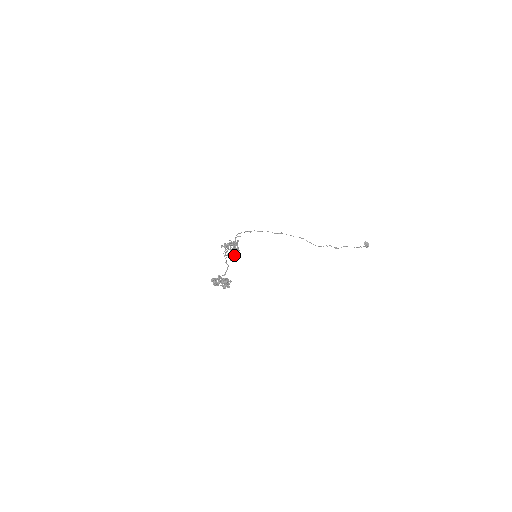
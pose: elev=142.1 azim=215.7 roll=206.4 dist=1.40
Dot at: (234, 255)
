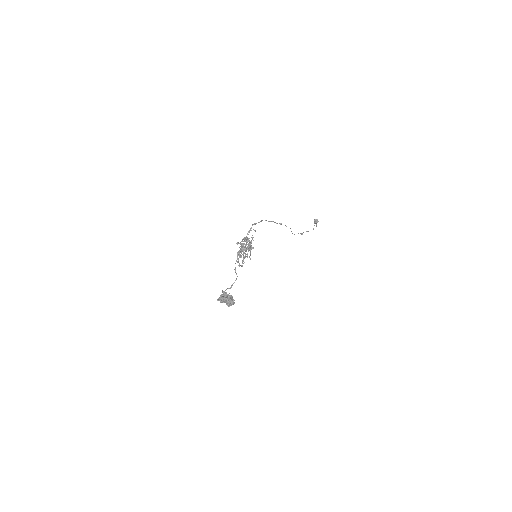
Dot at: (241, 253)
